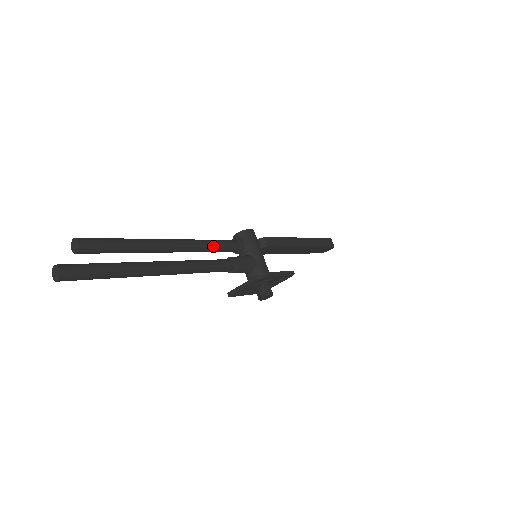
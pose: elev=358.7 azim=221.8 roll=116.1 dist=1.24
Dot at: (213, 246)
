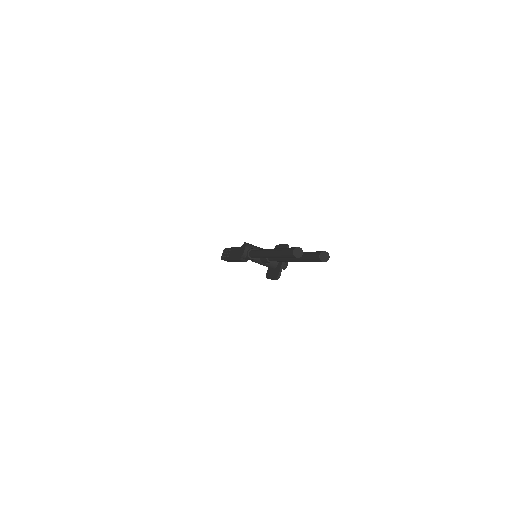
Dot at: occluded
